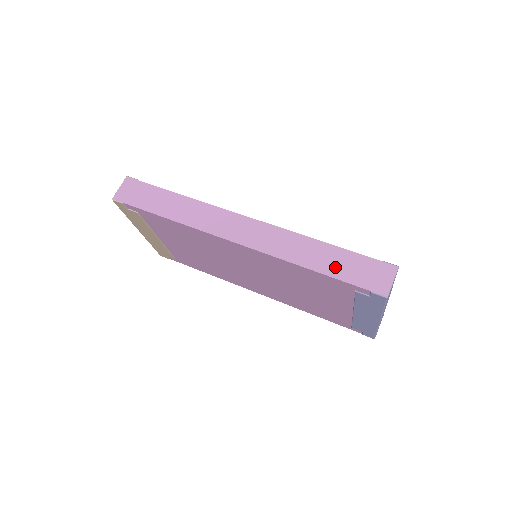
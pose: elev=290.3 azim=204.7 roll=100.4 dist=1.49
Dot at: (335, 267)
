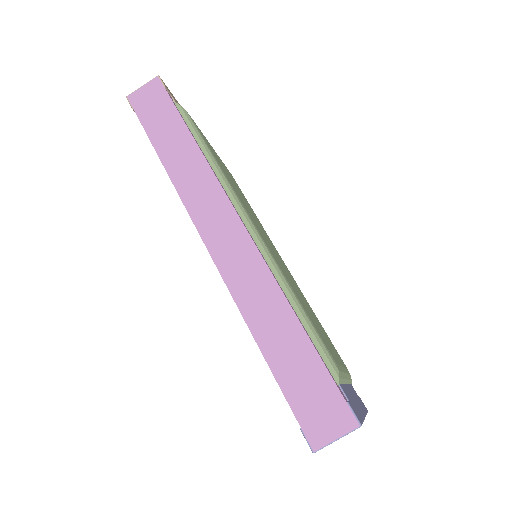
Dot at: (285, 362)
